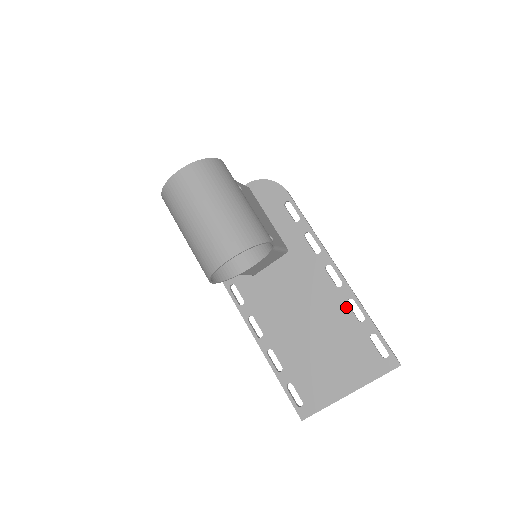
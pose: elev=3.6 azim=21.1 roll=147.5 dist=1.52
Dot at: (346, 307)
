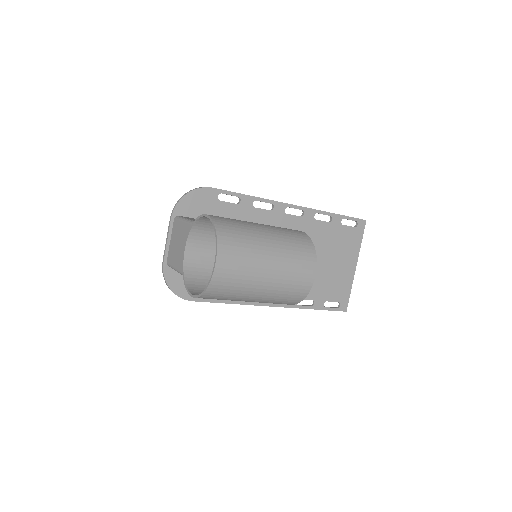
Dot at: (317, 222)
